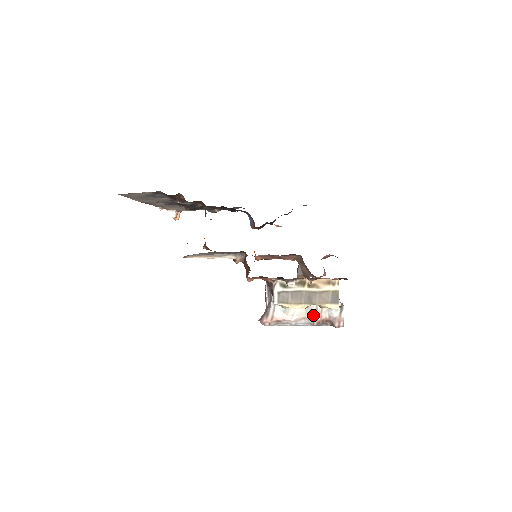
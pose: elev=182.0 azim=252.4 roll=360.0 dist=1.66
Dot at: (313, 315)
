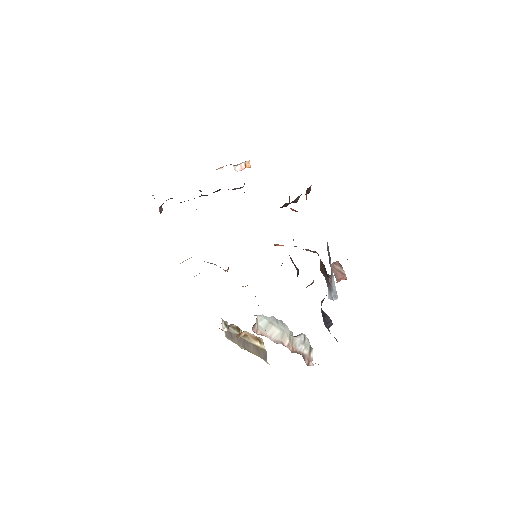
Dot at: (287, 343)
